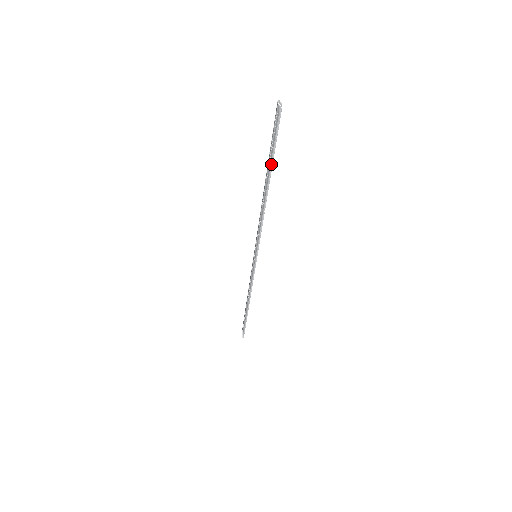
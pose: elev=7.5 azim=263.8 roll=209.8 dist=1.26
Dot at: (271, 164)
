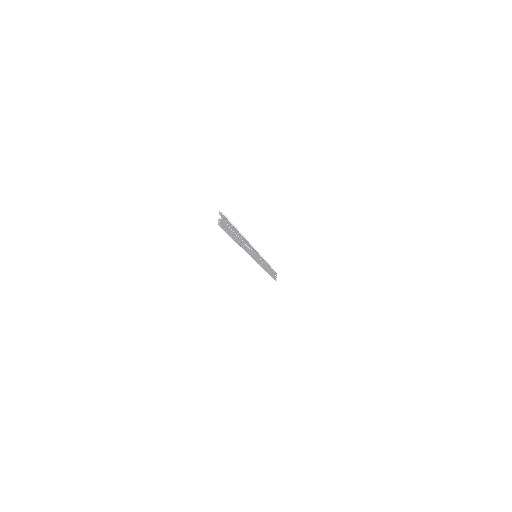
Dot at: (230, 237)
